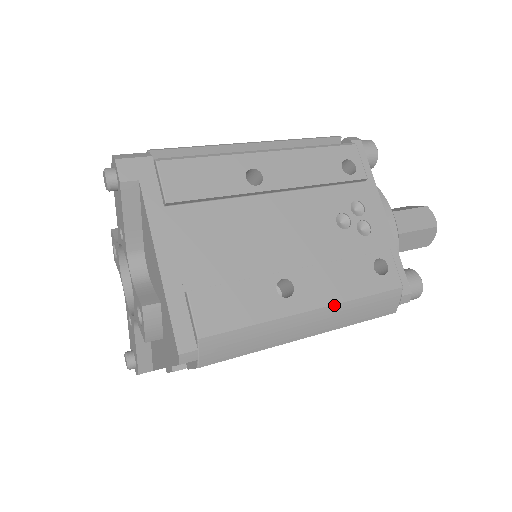
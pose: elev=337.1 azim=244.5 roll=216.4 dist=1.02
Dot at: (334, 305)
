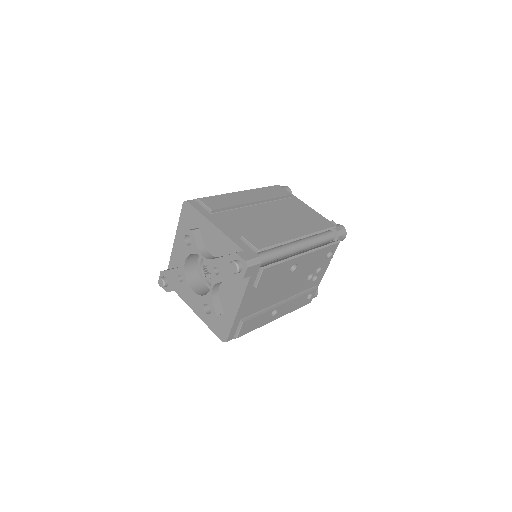
Dot at: occluded
